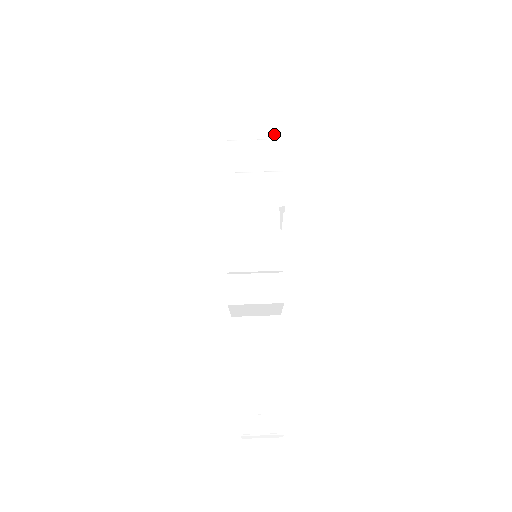
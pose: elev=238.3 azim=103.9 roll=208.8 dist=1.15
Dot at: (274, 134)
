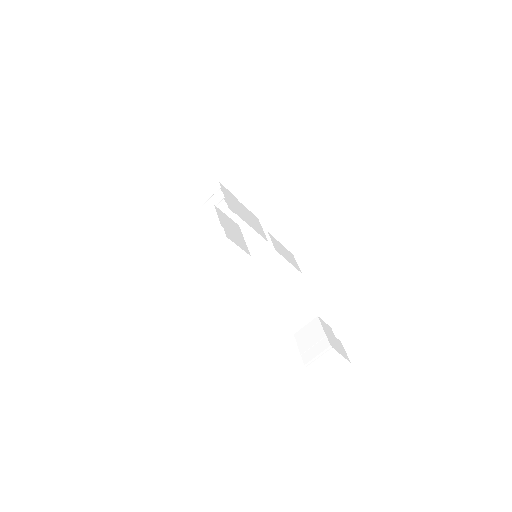
Dot at: (218, 189)
